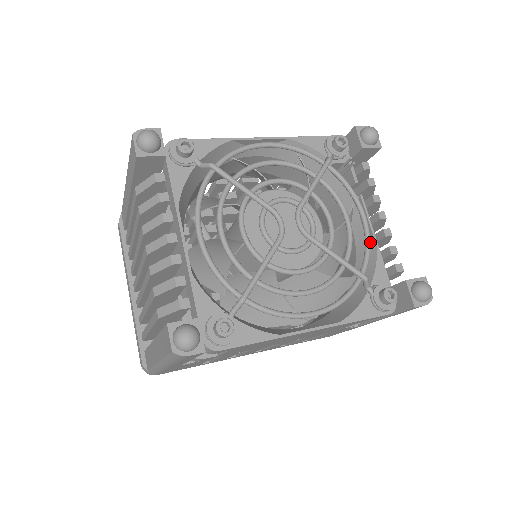
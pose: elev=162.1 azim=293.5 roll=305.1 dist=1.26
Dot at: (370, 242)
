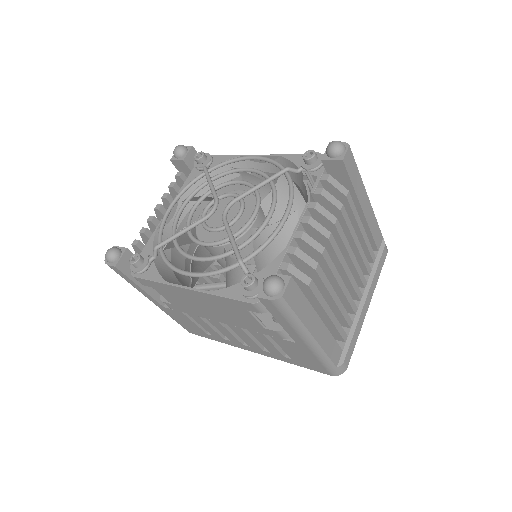
Dot at: (291, 244)
